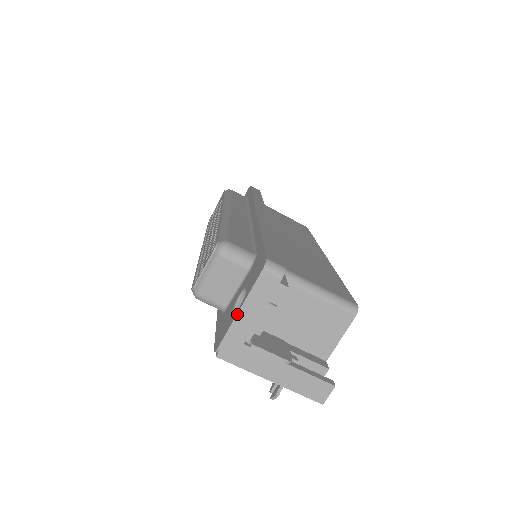
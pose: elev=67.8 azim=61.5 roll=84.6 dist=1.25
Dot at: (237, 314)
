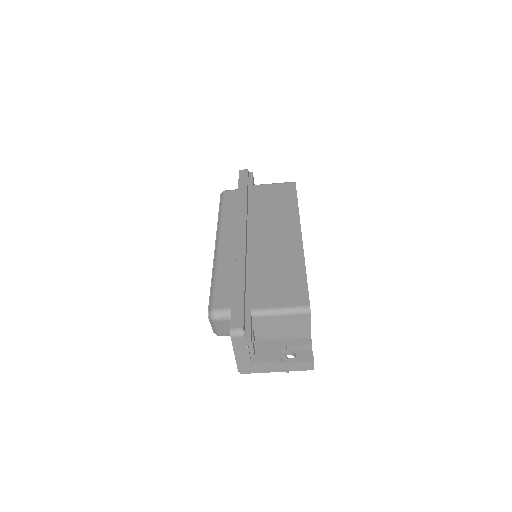
Dot at: (235, 357)
